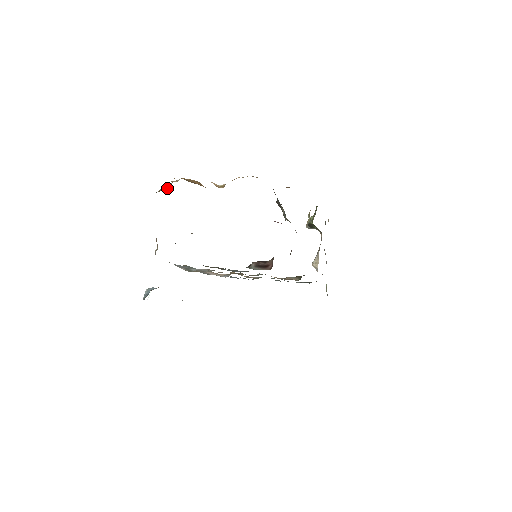
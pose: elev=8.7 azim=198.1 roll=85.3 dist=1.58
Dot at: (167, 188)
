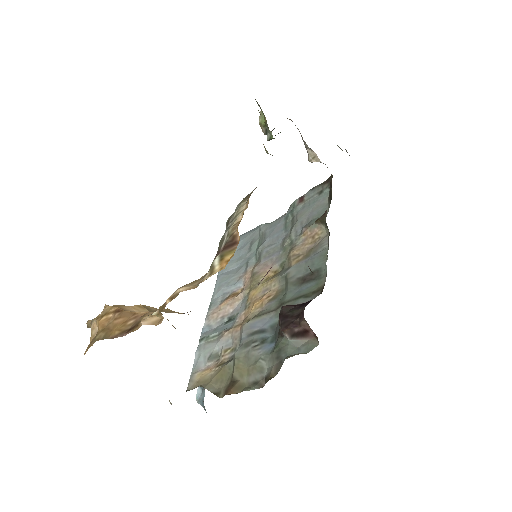
Dot at: occluded
